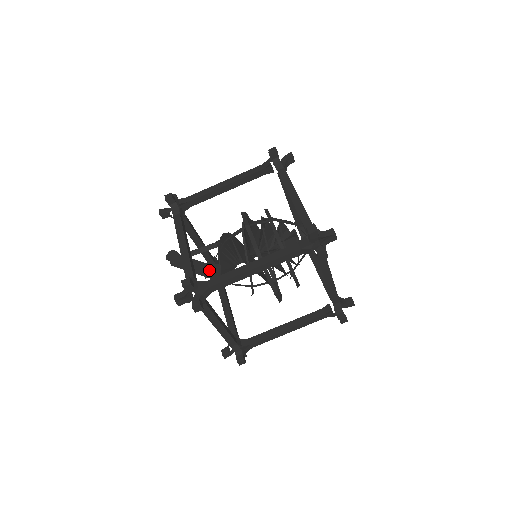
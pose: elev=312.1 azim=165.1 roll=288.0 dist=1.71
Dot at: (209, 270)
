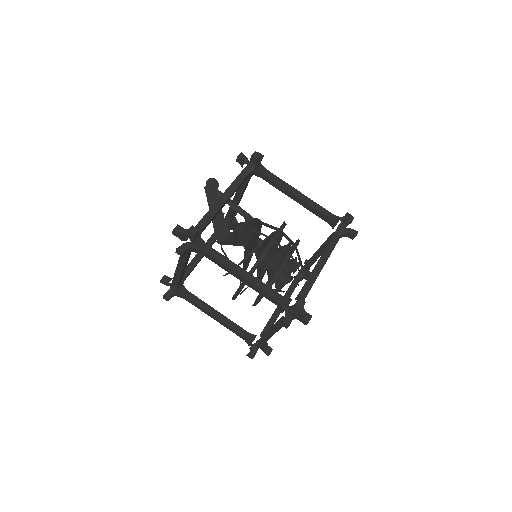
Dot at: (220, 226)
